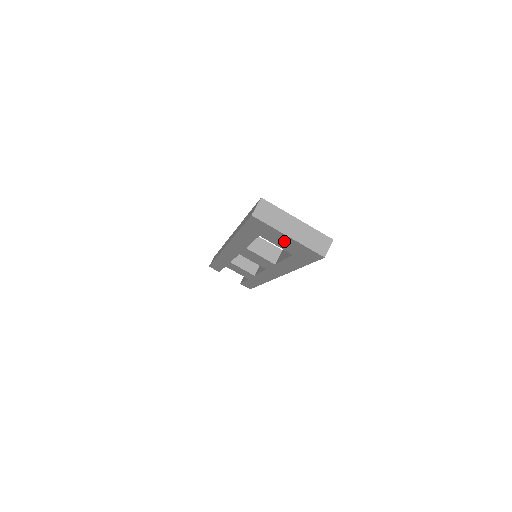
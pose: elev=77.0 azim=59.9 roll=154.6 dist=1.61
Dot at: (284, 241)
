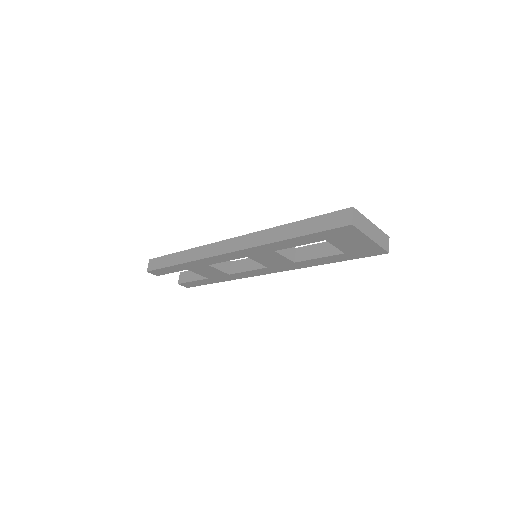
Dot at: (356, 243)
